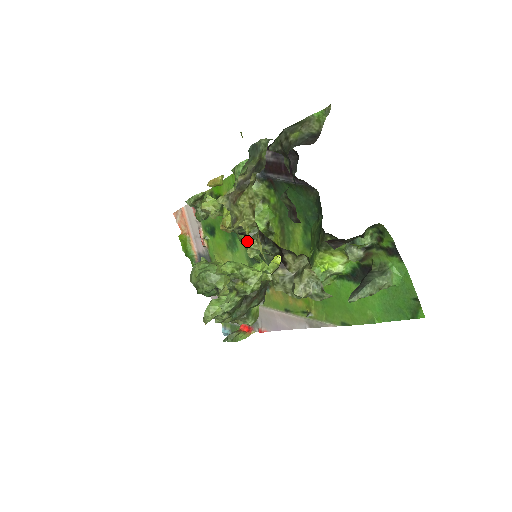
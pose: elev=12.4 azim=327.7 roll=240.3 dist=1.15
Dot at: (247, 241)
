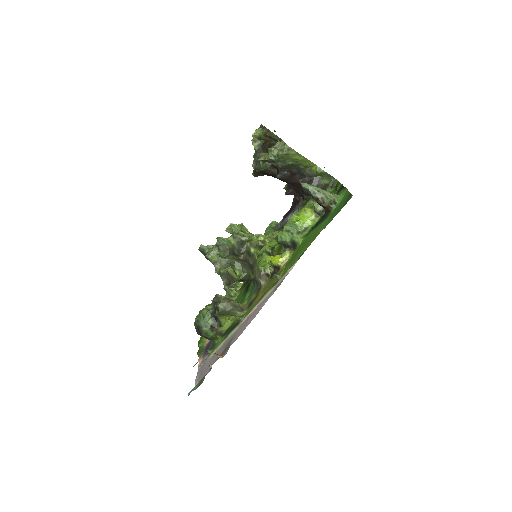
Dot at: occluded
